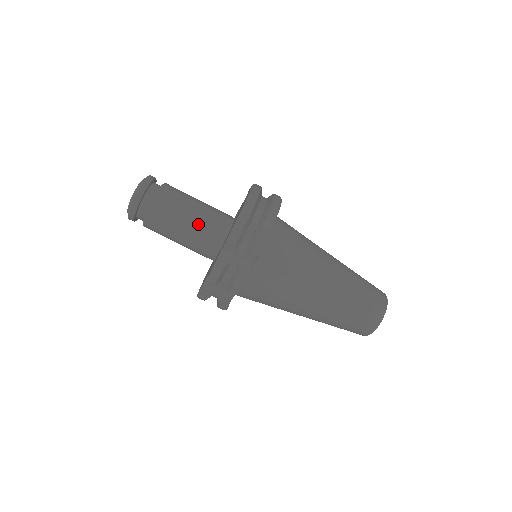
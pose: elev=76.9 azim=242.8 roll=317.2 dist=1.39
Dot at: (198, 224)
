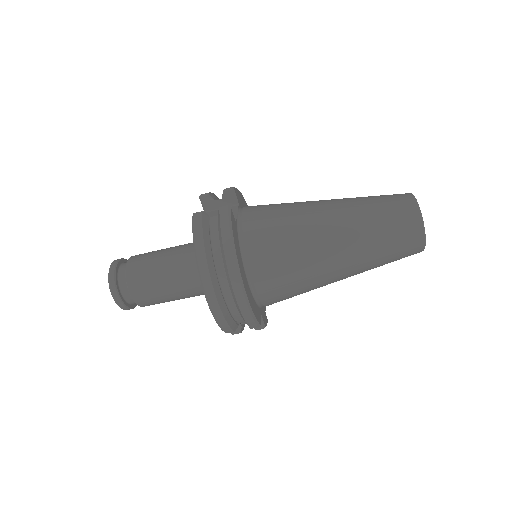
Dot at: (187, 295)
